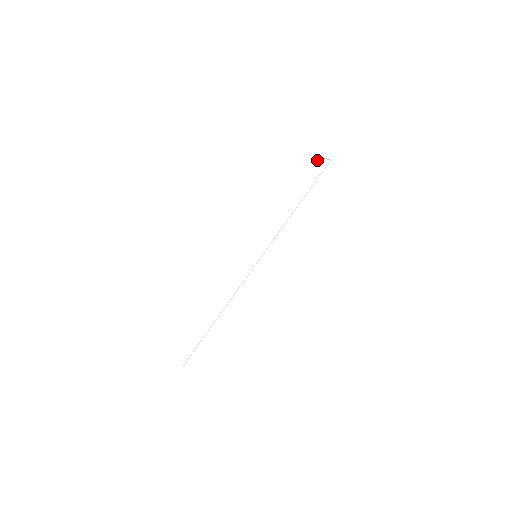
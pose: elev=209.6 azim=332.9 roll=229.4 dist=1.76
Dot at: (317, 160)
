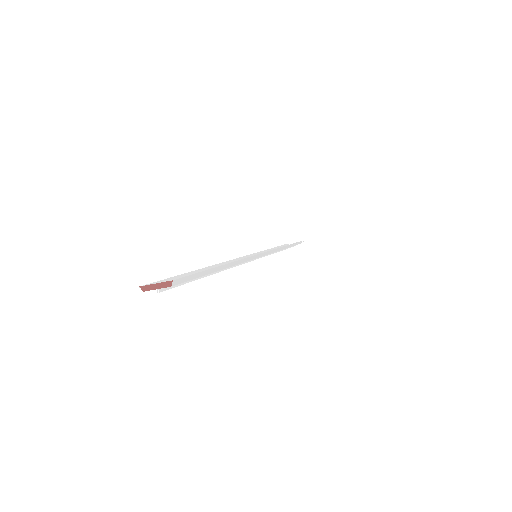
Dot at: (285, 244)
